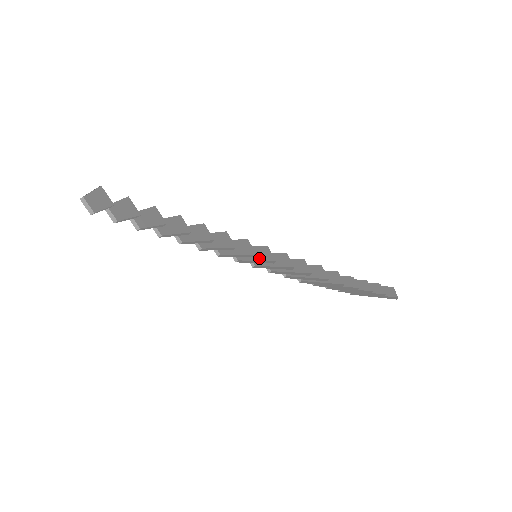
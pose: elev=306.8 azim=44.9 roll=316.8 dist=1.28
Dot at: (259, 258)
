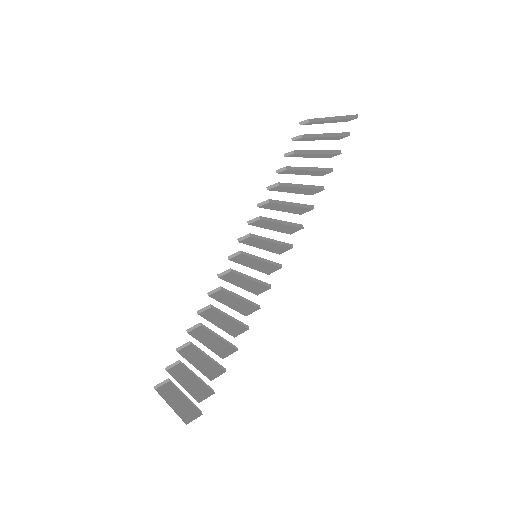
Dot at: occluded
